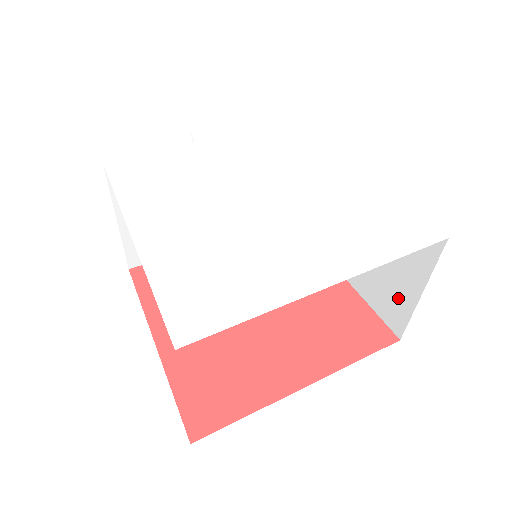
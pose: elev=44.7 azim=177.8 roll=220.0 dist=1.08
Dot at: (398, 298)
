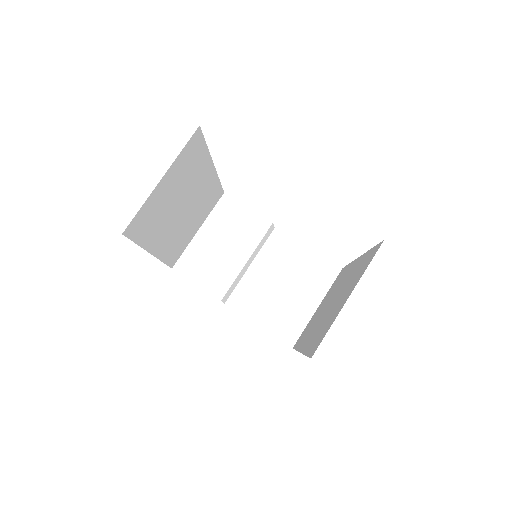
Dot at: (331, 320)
